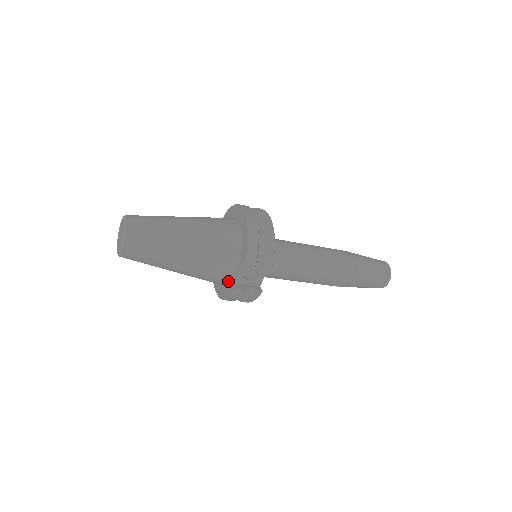
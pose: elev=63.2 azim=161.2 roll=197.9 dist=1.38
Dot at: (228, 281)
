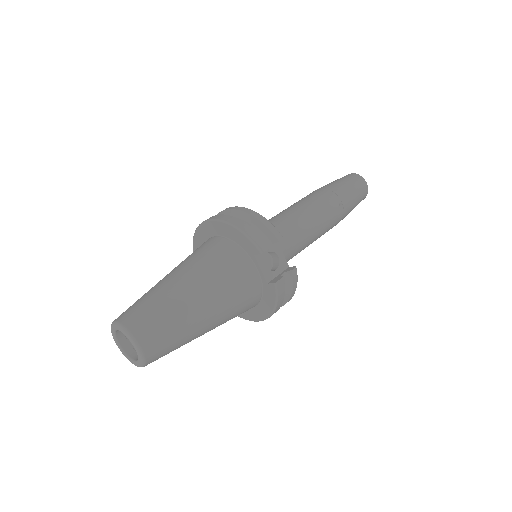
Dot at: (260, 290)
